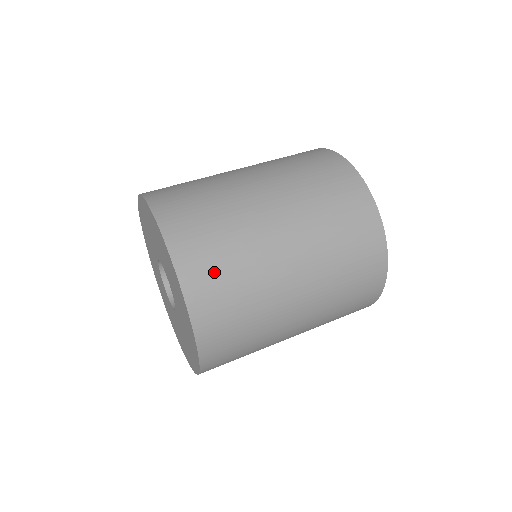
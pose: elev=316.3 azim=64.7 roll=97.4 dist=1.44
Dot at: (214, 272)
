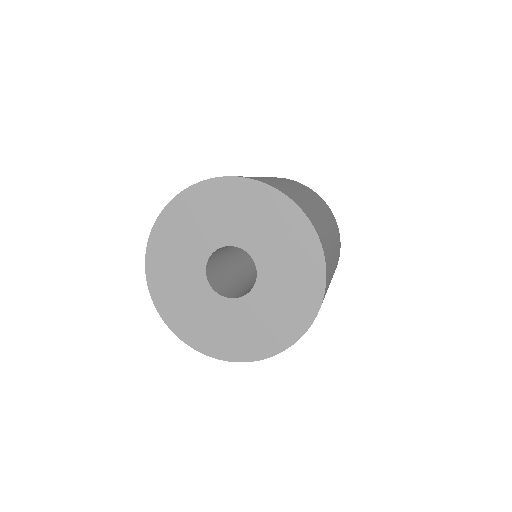
Dot at: (314, 219)
